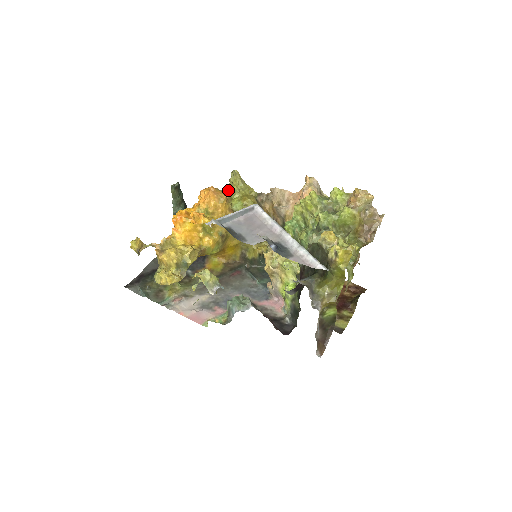
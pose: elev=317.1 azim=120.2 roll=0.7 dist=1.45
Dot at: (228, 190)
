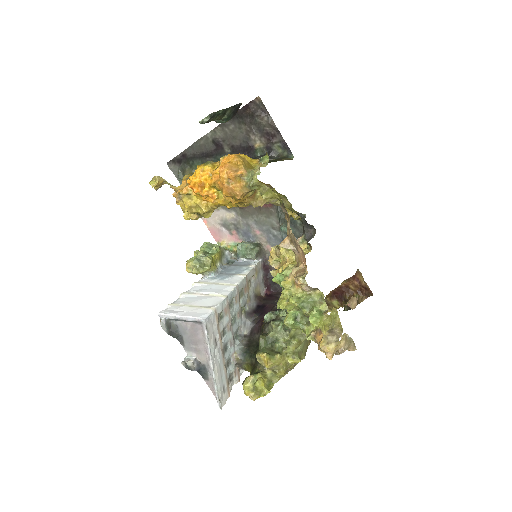
Dot at: (249, 184)
